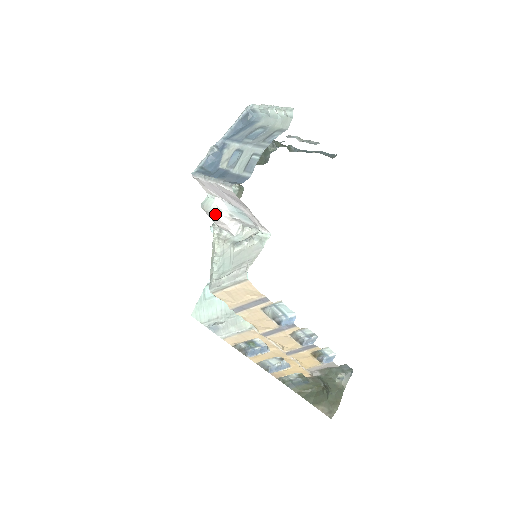
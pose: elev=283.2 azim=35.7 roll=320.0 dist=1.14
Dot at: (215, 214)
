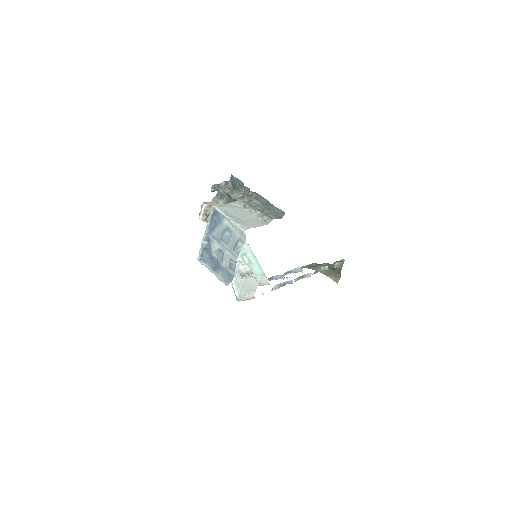
Dot at: occluded
